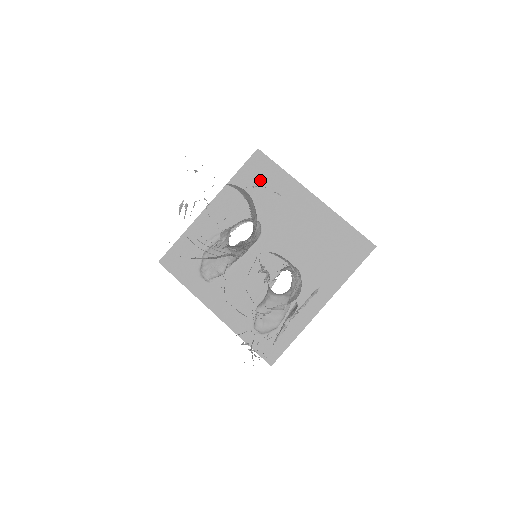
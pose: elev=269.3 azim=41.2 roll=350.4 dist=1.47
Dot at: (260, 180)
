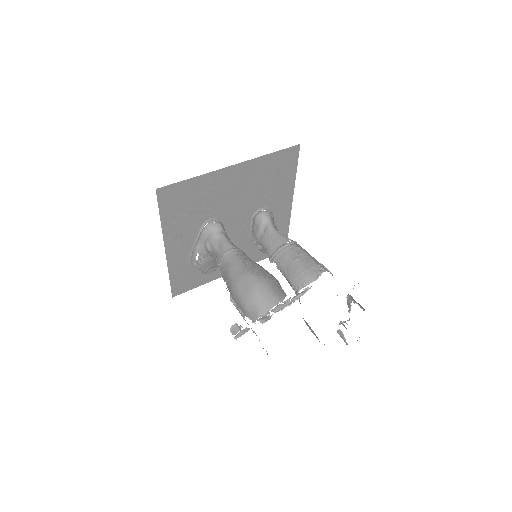
Dot at: (183, 202)
